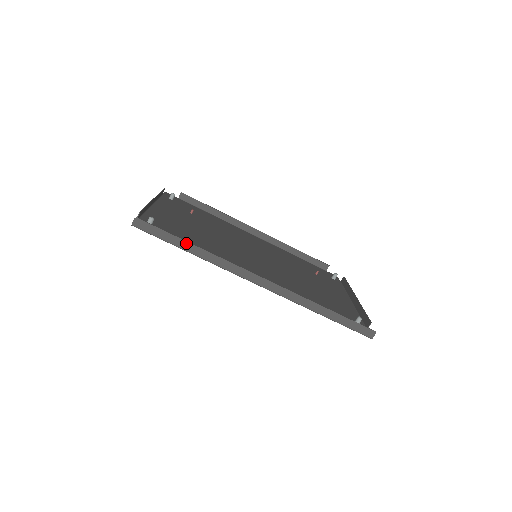
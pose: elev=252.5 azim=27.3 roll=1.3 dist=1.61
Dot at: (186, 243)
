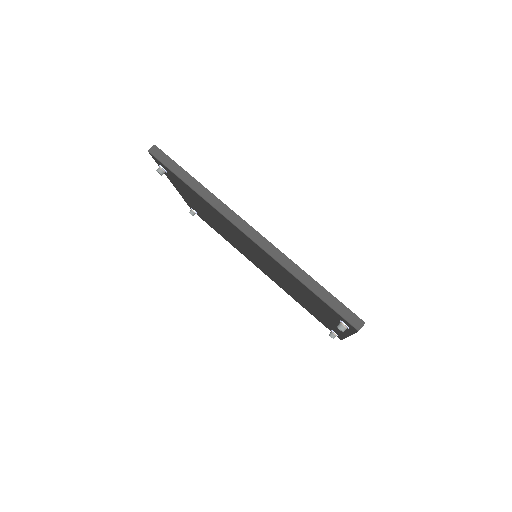
Dot at: (190, 177)
